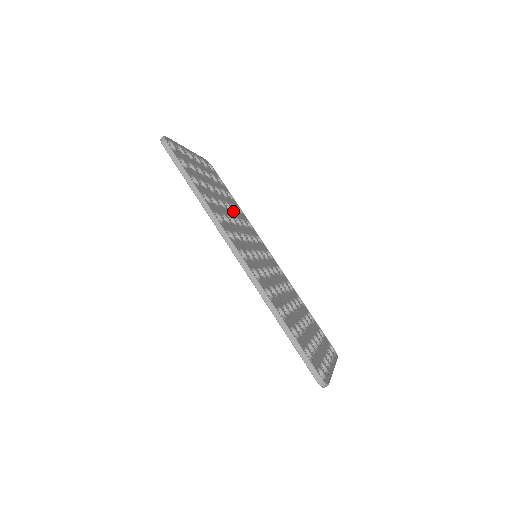
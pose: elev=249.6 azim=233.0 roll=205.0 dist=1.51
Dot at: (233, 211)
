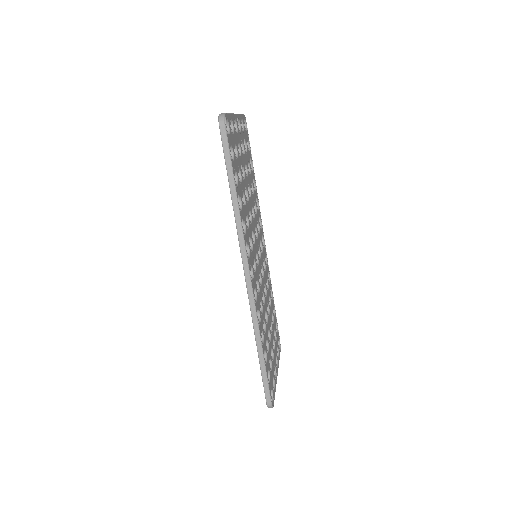
Dot at: (252, 196)
